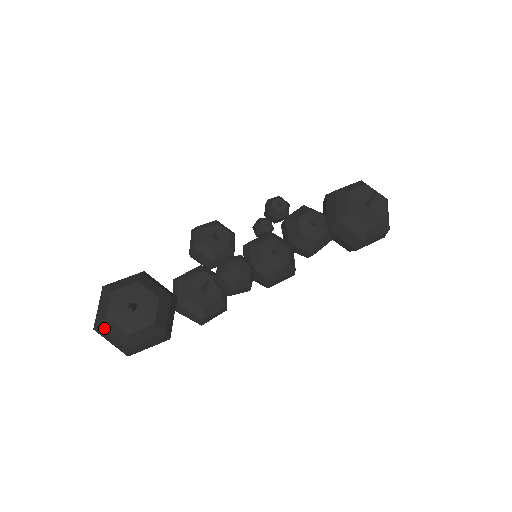
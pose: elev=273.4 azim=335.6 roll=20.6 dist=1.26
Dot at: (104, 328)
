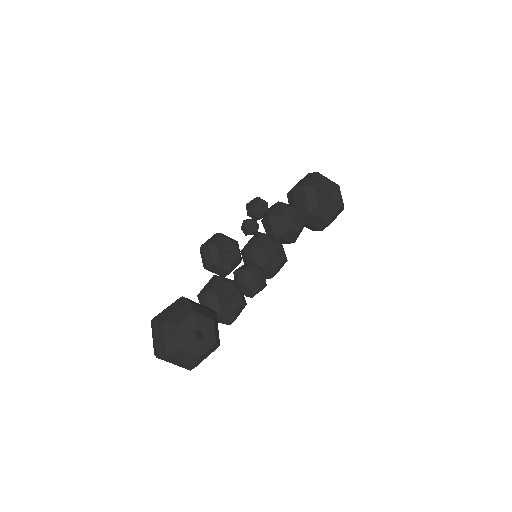
Dot at: (175, 357)
